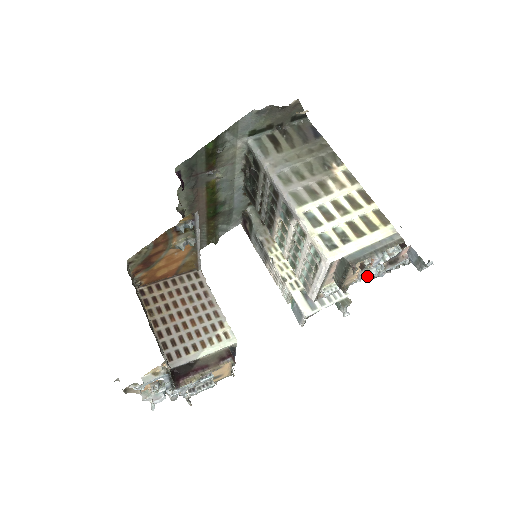
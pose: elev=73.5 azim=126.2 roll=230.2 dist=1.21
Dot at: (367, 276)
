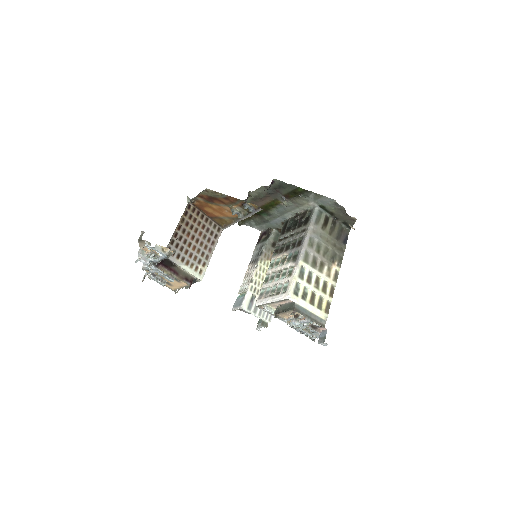
Dot at: (291, 323)
